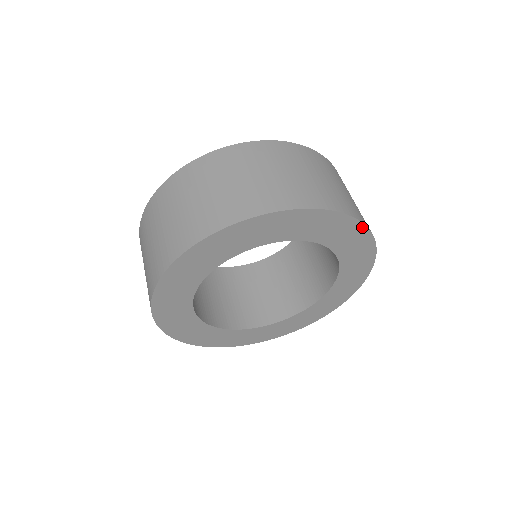
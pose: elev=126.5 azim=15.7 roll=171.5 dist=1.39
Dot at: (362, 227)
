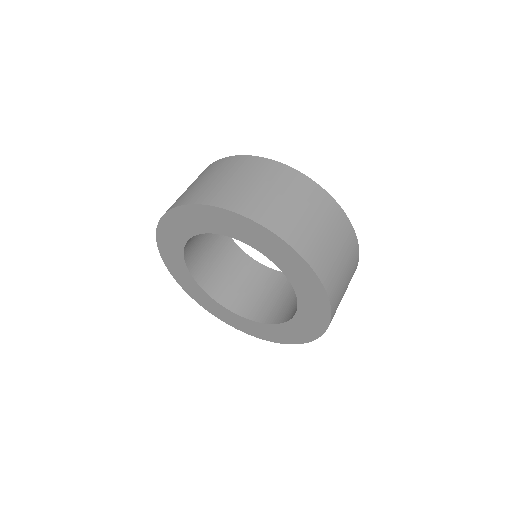
Dot at: (291, 249)
